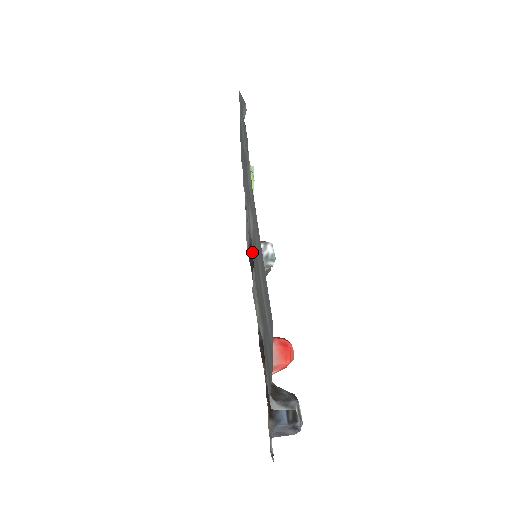
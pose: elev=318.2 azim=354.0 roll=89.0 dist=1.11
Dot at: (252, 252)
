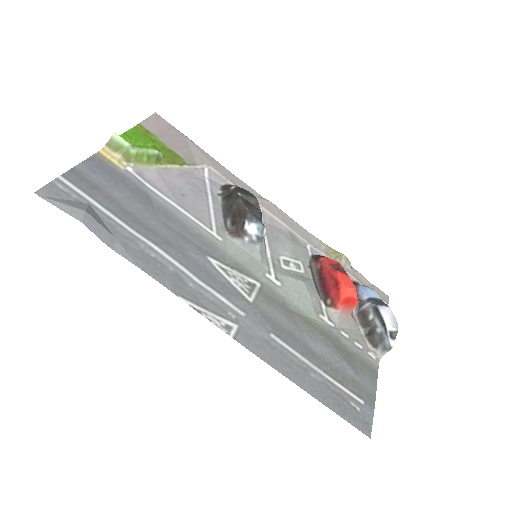
Dot at: (222, 191)
